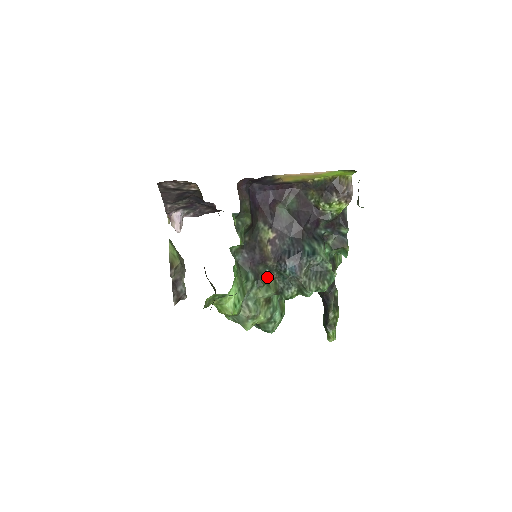
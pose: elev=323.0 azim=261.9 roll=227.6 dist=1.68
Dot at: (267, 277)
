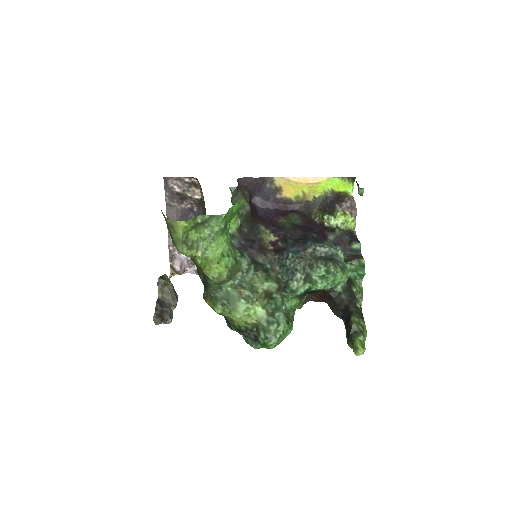
Dot at: (268, 270)
